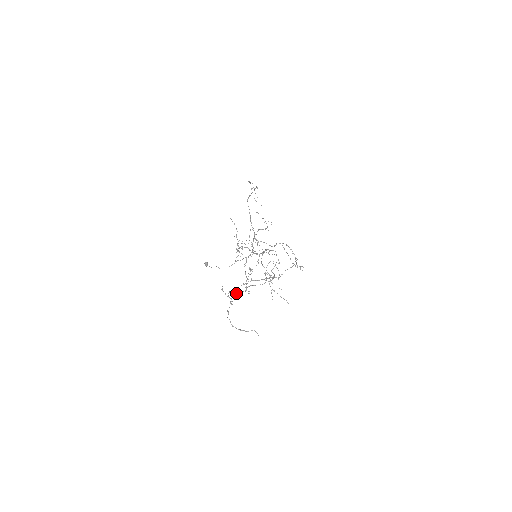
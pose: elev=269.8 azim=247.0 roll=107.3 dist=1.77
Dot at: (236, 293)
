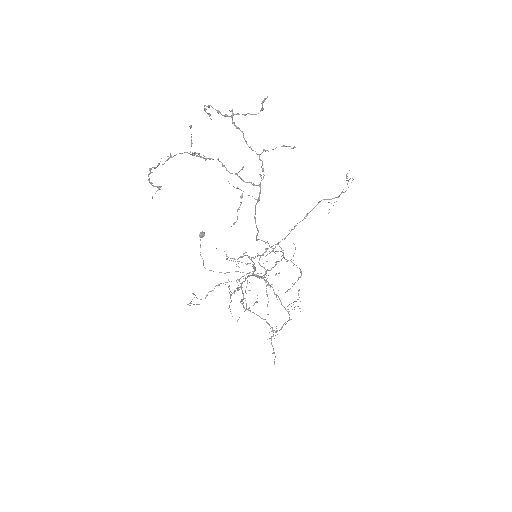
Dot at: occluded
